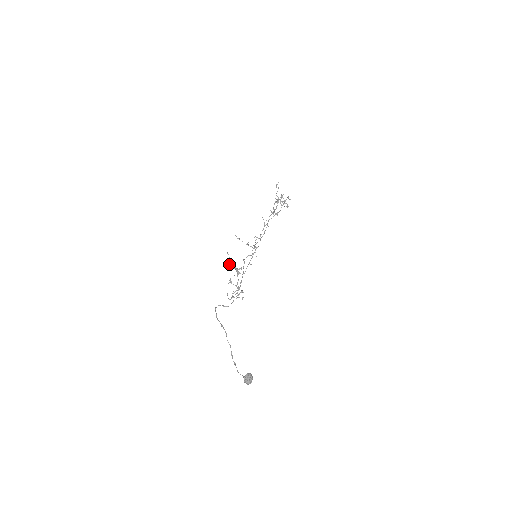
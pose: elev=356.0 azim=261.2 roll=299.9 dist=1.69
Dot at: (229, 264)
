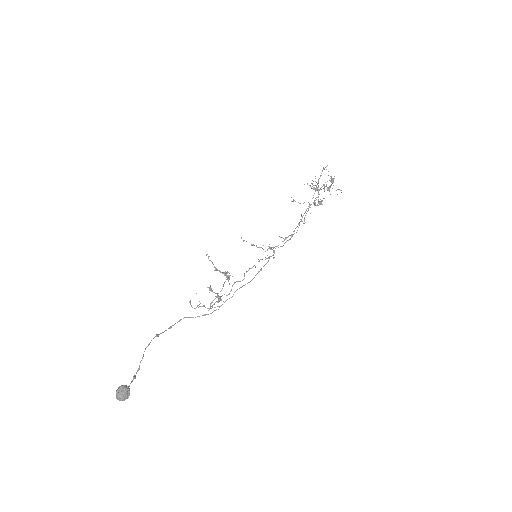
Dot at: occluded
